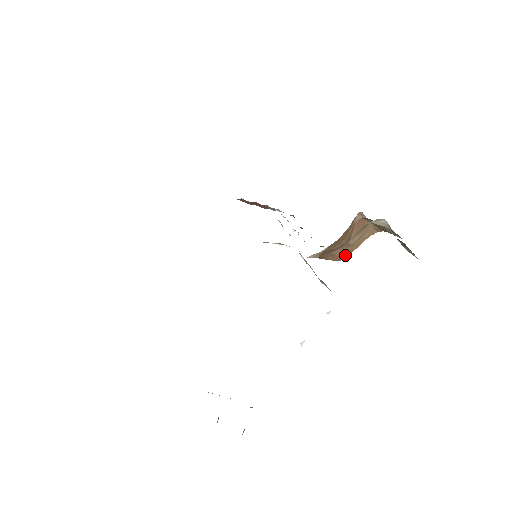
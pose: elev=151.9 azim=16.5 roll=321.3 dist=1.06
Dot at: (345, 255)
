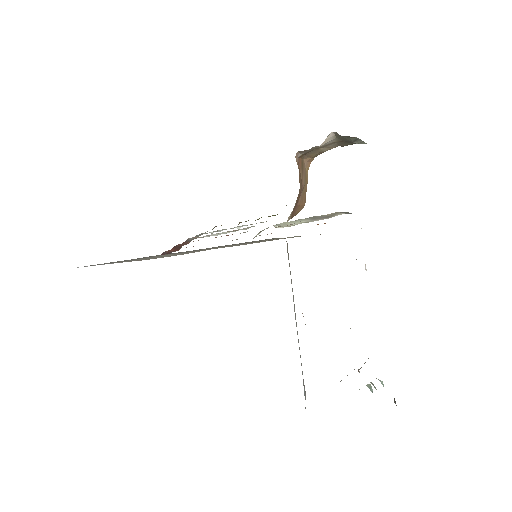
Dot at: (304, 200)
